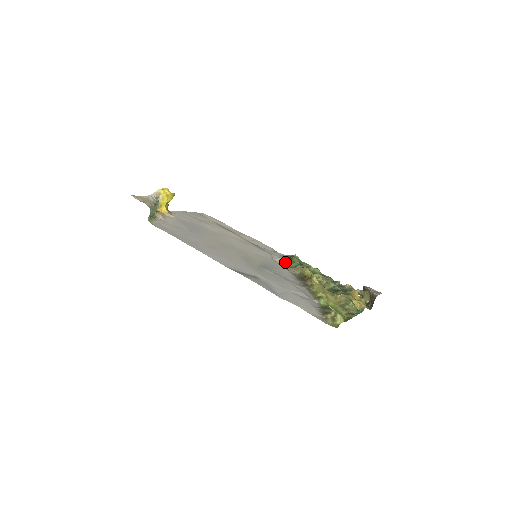
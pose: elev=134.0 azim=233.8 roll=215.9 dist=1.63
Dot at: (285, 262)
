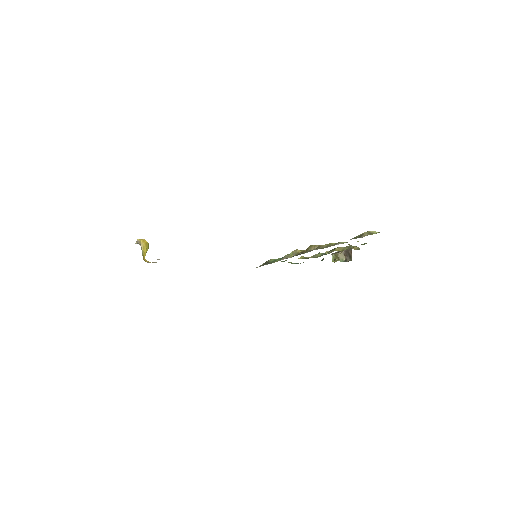
Dot at: occluded
